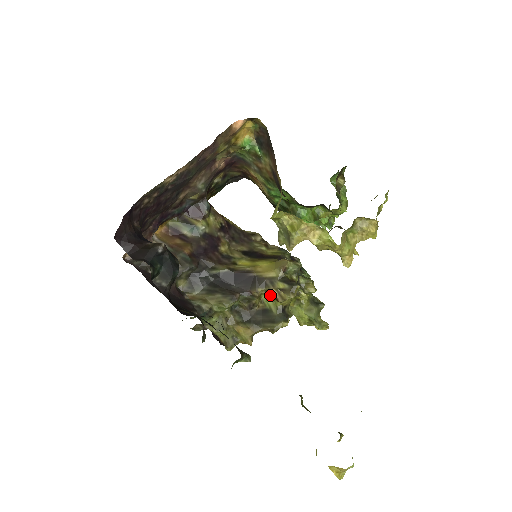
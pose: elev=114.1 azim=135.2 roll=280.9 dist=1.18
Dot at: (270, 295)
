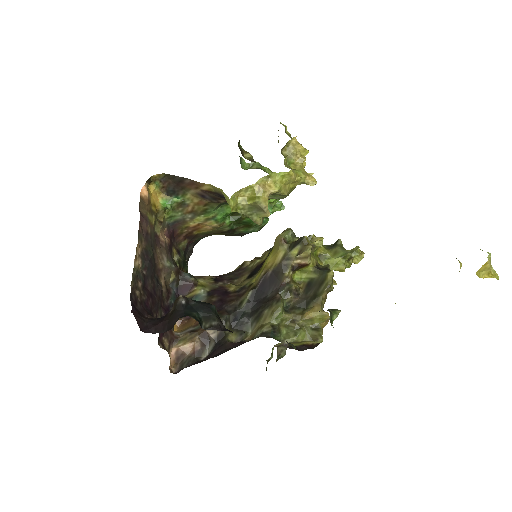
Dot at: (297, 269)
